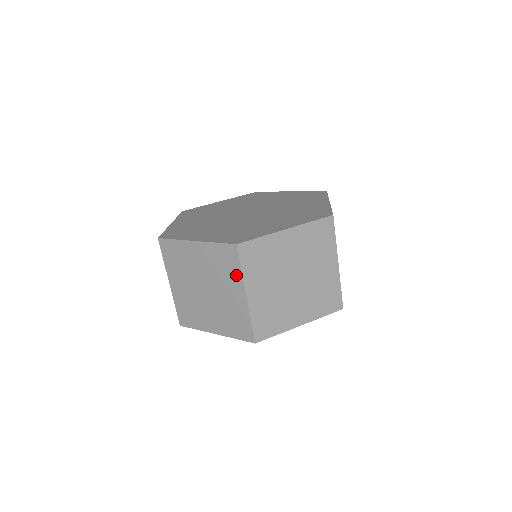
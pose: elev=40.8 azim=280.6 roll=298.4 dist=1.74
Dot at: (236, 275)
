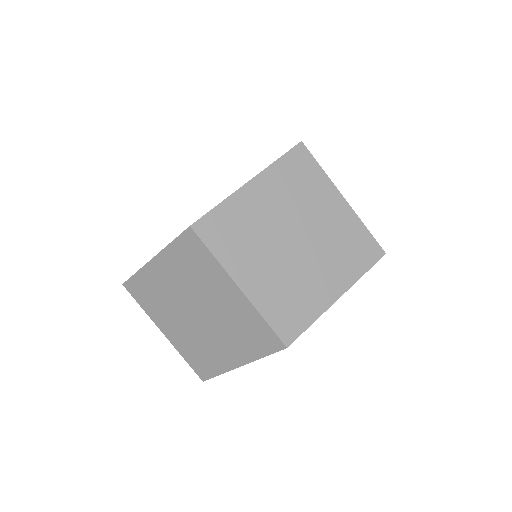
Dot at: (213, 268)
